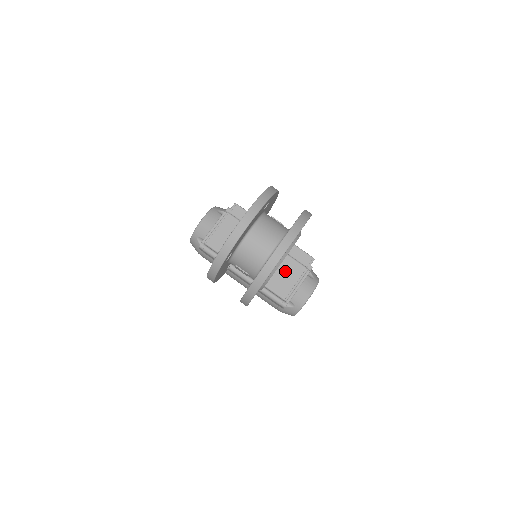
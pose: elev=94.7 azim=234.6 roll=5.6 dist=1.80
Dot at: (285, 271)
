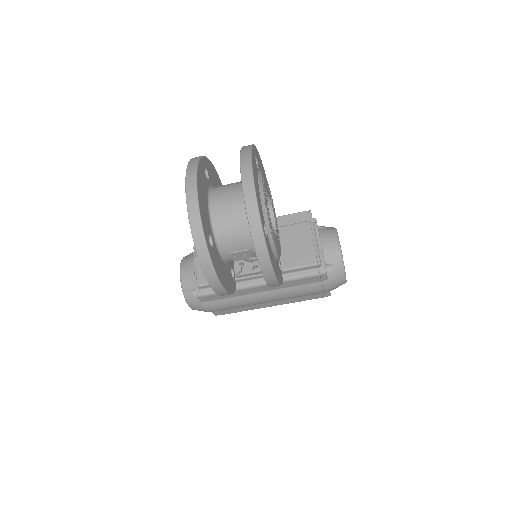
Dot at: (293, 241)
